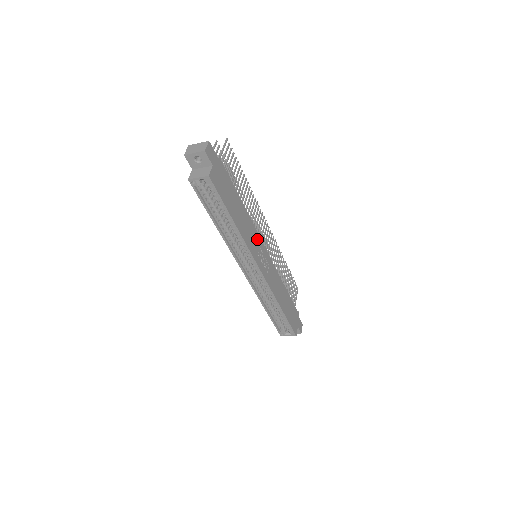
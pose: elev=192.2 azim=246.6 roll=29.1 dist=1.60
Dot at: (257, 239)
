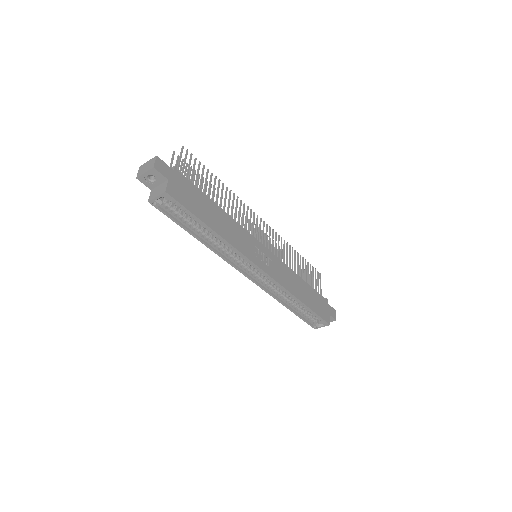
Dot at: (249, 239)
